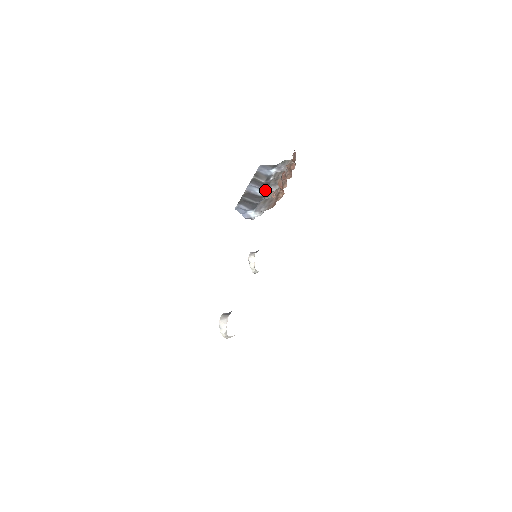
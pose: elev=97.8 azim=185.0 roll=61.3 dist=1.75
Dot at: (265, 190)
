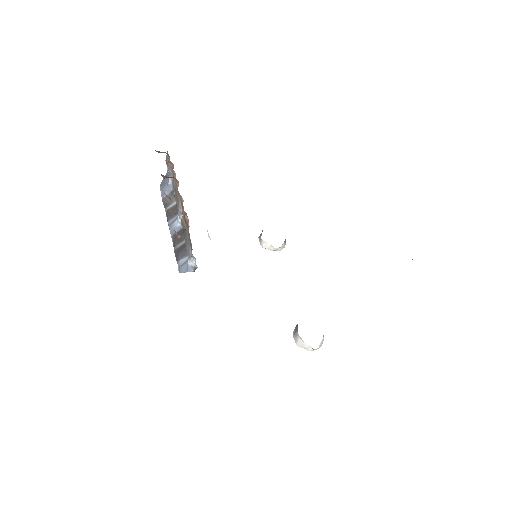
Dot at: (179, 218)
